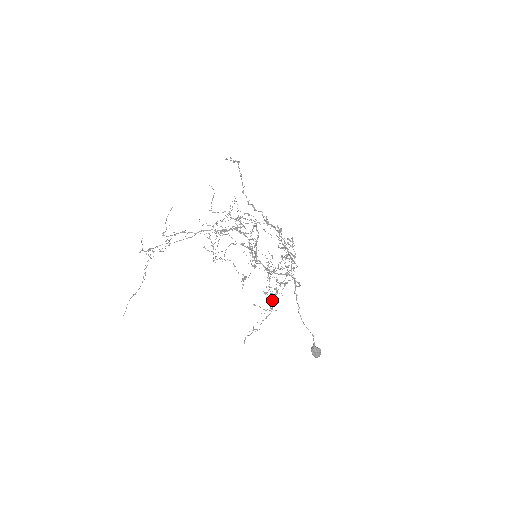
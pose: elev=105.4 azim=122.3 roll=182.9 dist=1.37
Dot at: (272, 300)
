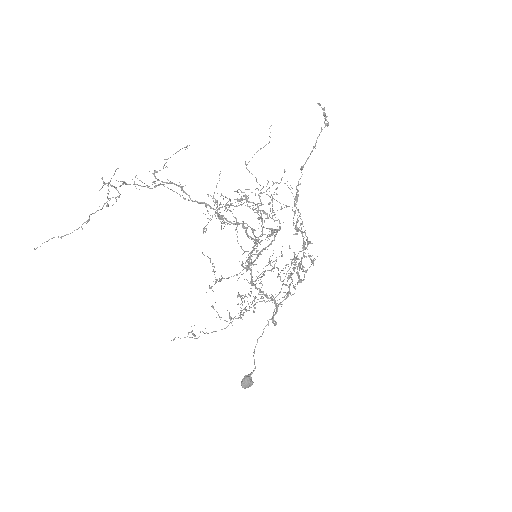
Dot at: occluded
